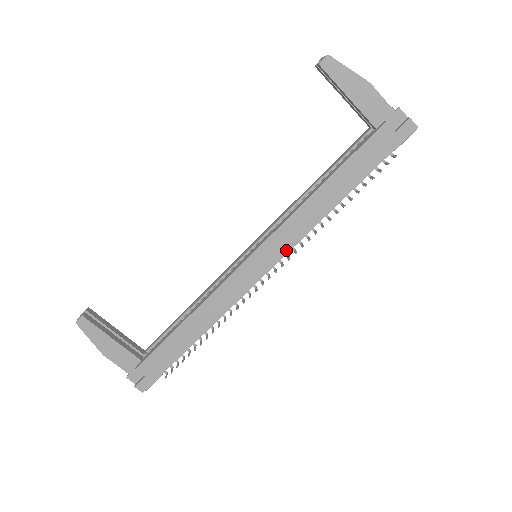
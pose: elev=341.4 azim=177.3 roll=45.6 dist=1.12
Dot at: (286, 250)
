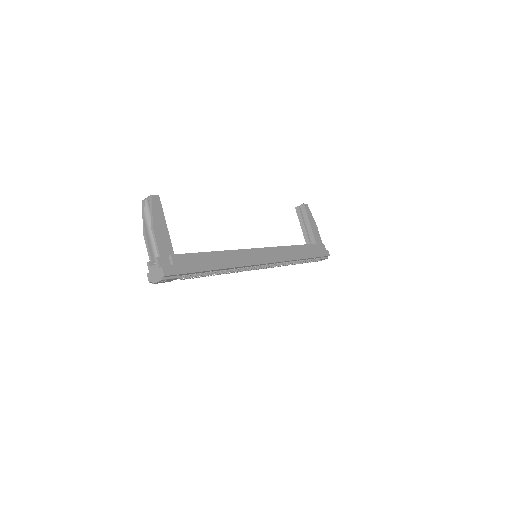
Dot at: (276, 260)
